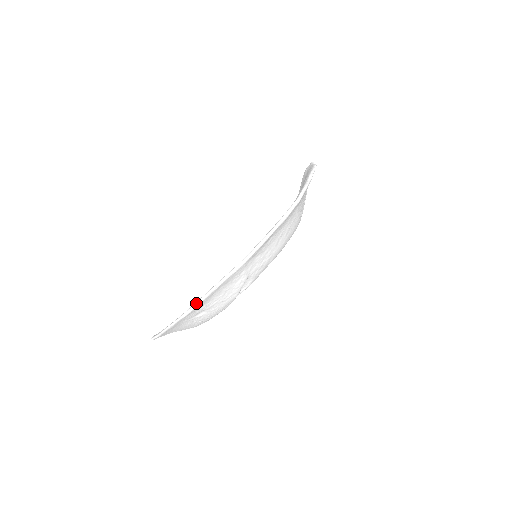
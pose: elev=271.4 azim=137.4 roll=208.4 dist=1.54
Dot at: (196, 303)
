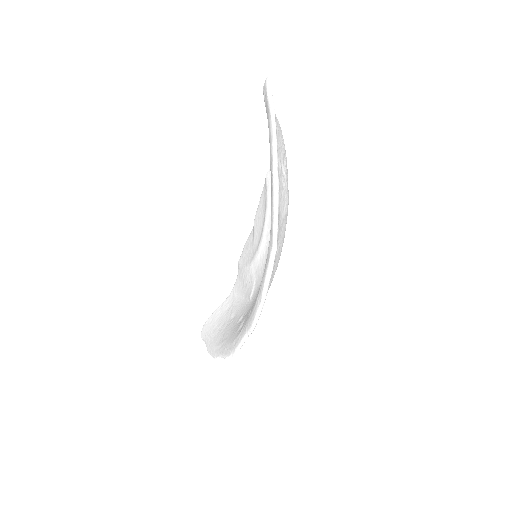
Dot at: (224, 358)
